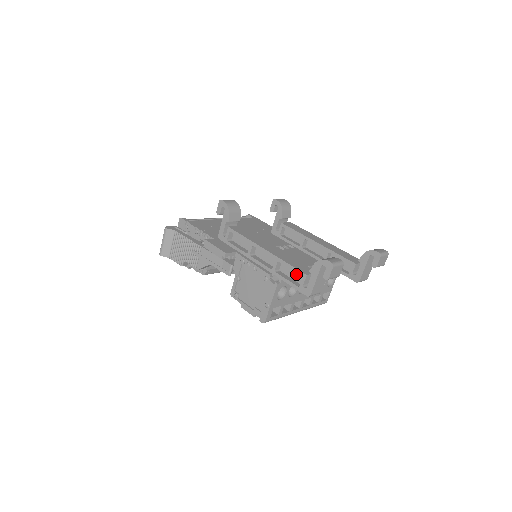
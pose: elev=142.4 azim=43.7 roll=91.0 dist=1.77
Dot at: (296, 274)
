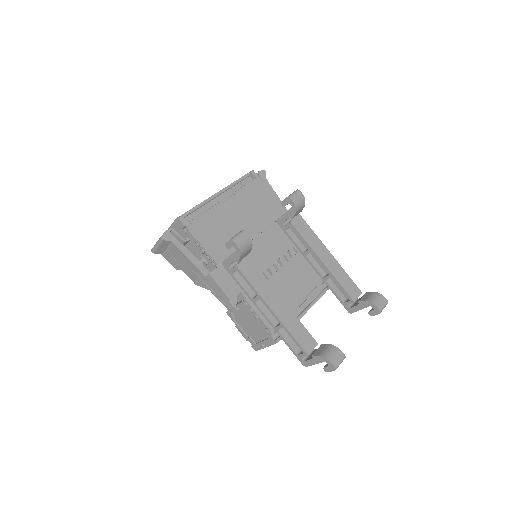
Dot at: occluded
